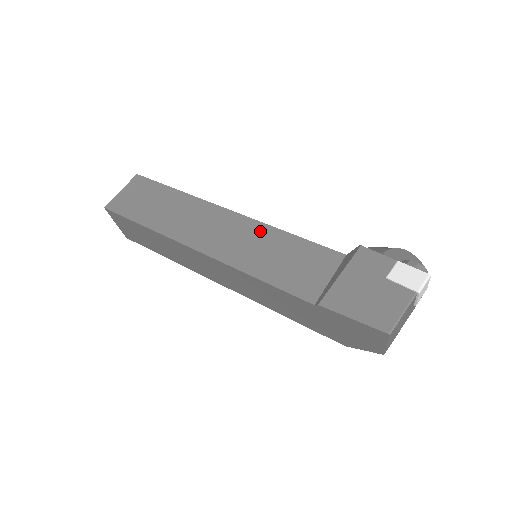
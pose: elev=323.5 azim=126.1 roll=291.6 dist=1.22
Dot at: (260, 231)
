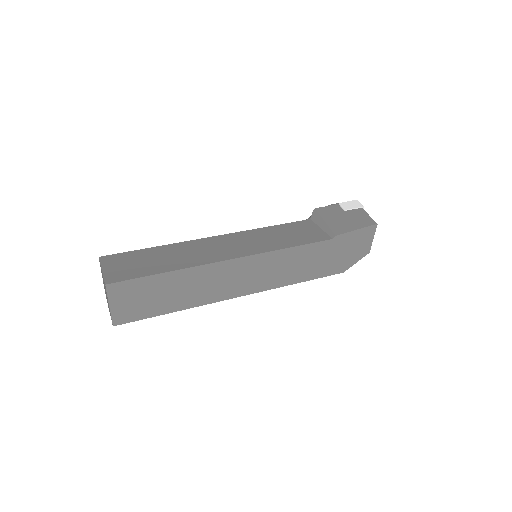
Dot at: (253, 233)
